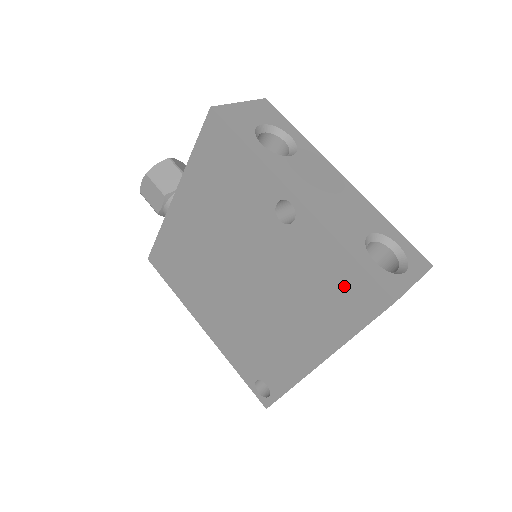
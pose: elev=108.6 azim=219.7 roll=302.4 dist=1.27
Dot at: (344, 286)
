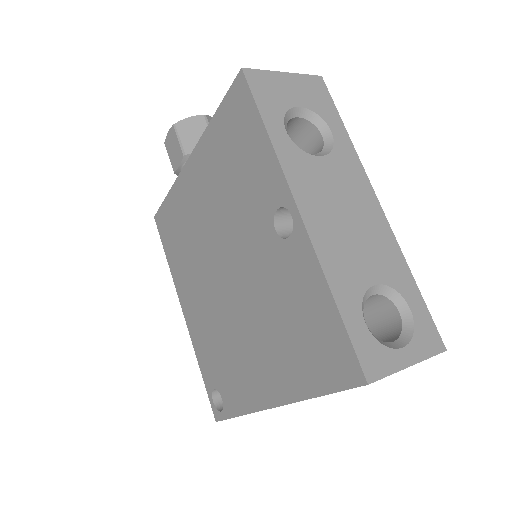
Dot at: (319, 337)
